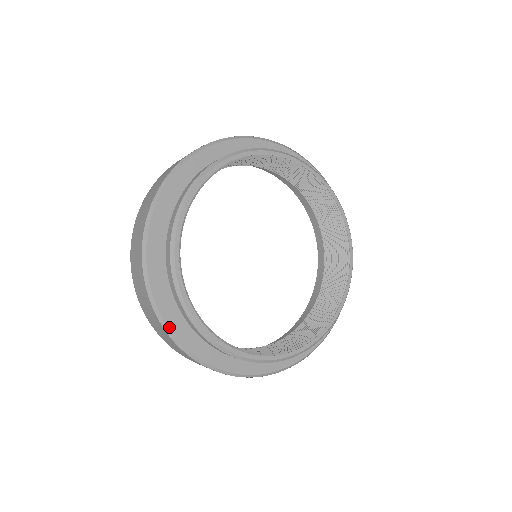
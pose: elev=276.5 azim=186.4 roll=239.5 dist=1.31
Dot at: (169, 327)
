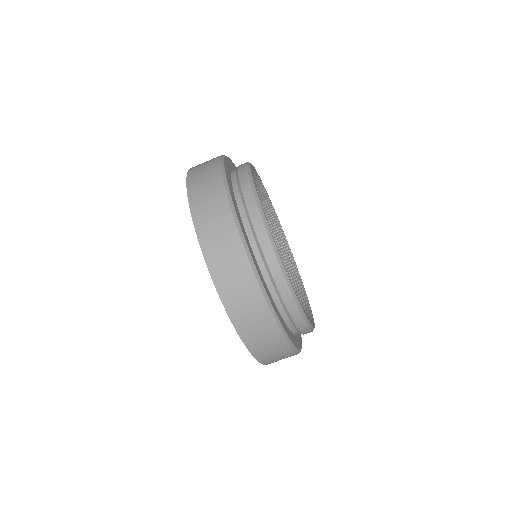
Dot at: (294, 344)
